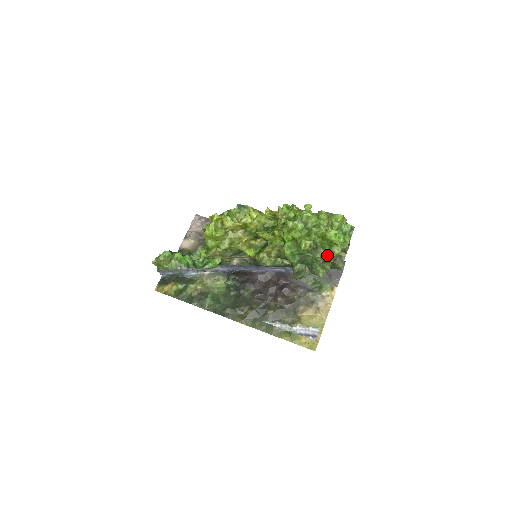
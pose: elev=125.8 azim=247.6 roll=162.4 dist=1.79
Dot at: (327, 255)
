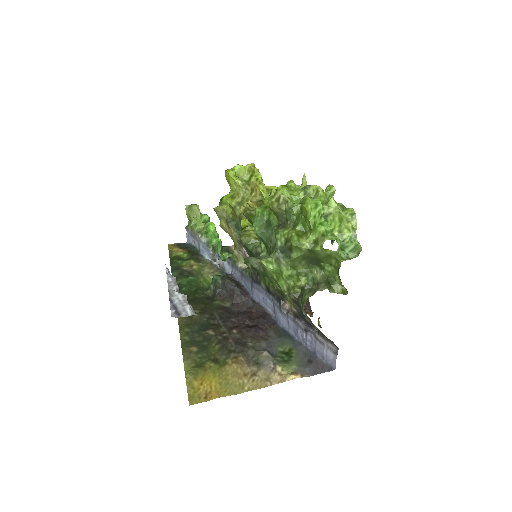
Dot at: (289, 235)
